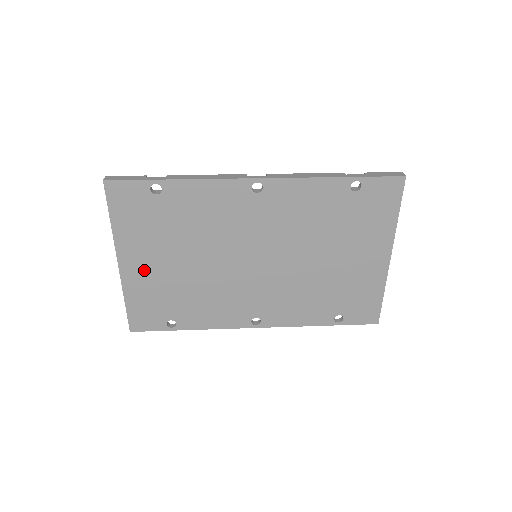
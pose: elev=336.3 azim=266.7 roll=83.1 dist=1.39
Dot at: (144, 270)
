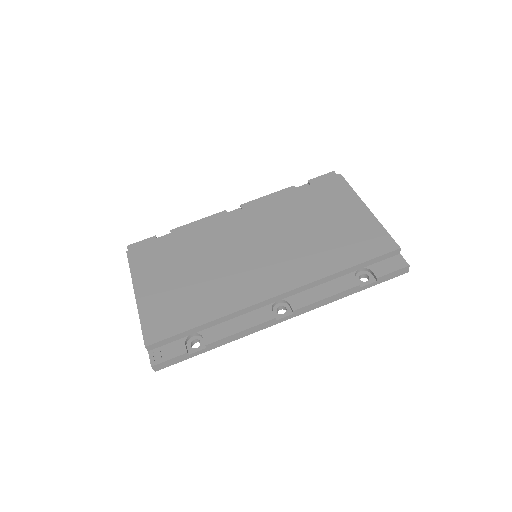
Dot at: occluded
